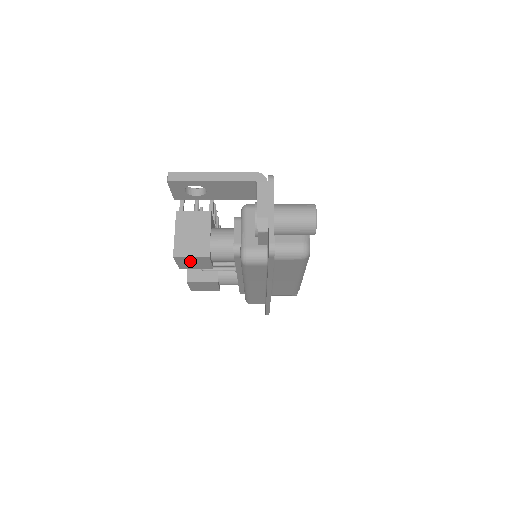
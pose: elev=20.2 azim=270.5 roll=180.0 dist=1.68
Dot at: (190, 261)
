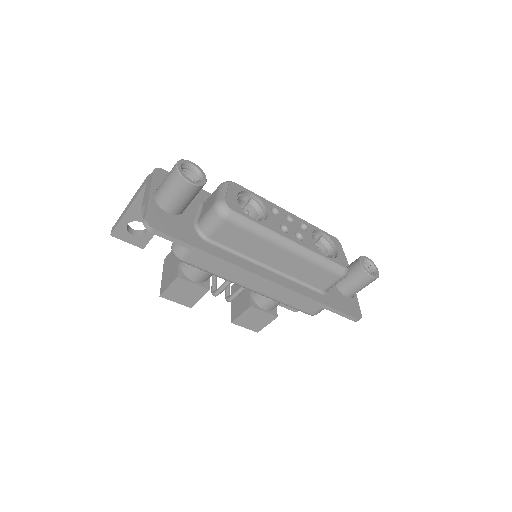
Dot at: (179, 293)
